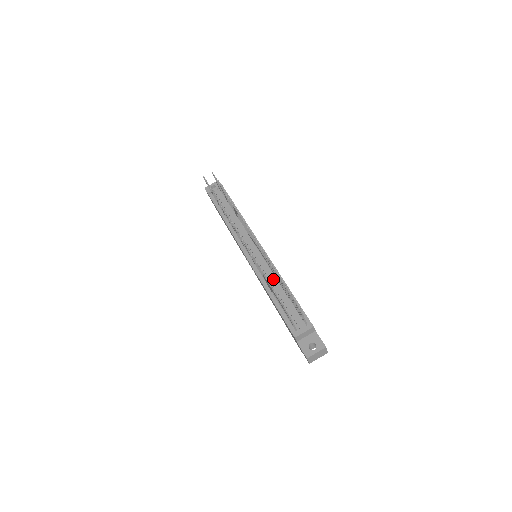
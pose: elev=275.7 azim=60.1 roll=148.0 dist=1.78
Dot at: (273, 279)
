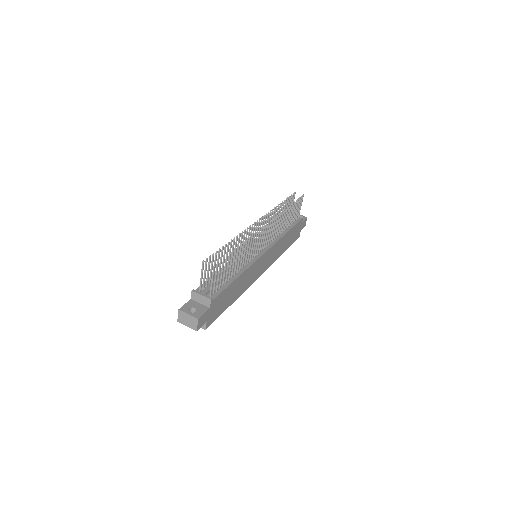
Dot at: (239, 264)
